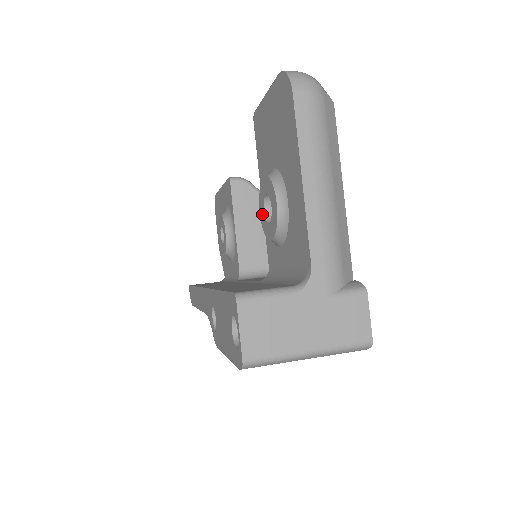
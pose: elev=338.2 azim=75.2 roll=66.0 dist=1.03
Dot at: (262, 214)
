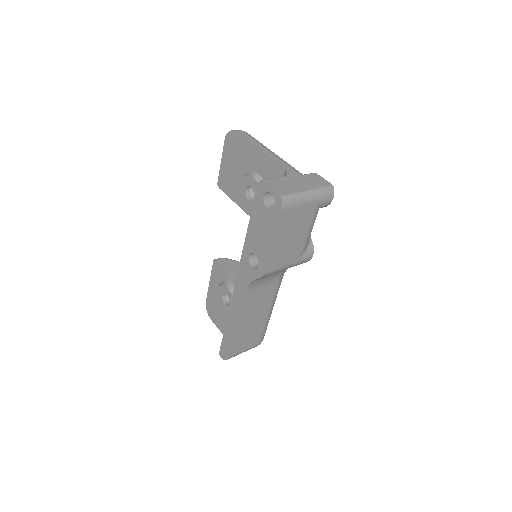
Dot at: (248, 204)
